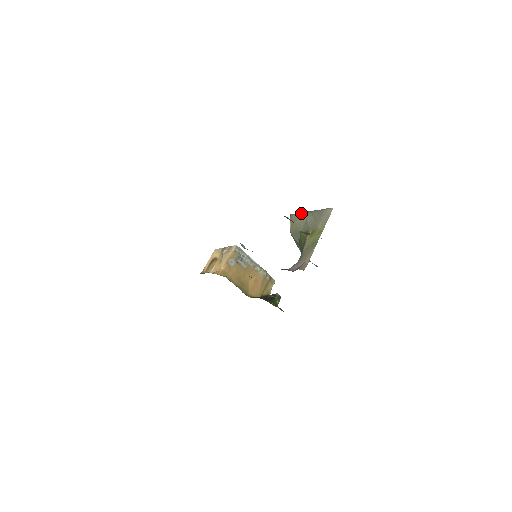
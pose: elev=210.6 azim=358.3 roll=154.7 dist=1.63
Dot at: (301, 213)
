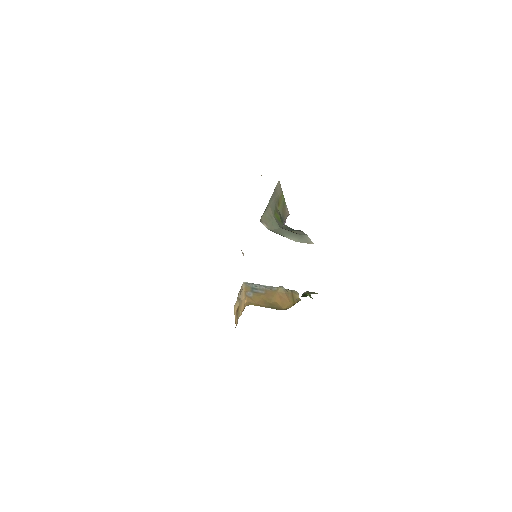
Dot at: (265, 210)
